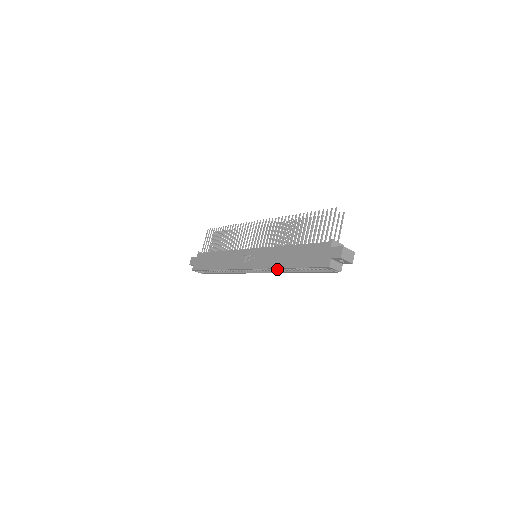
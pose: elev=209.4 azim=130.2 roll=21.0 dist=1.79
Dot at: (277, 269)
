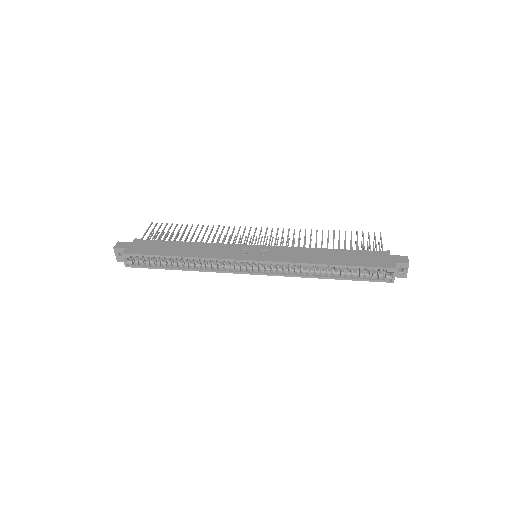
Dot at: (298, 270)
